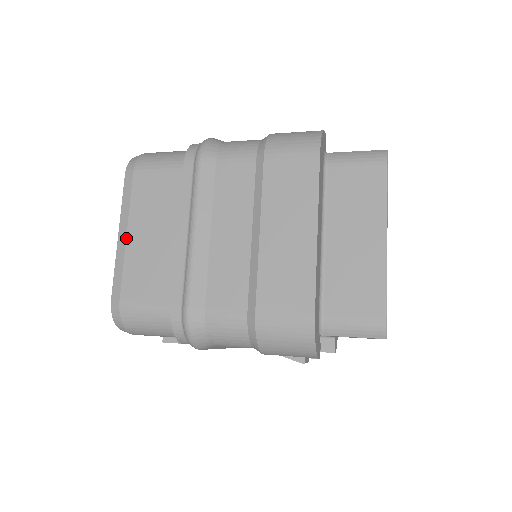
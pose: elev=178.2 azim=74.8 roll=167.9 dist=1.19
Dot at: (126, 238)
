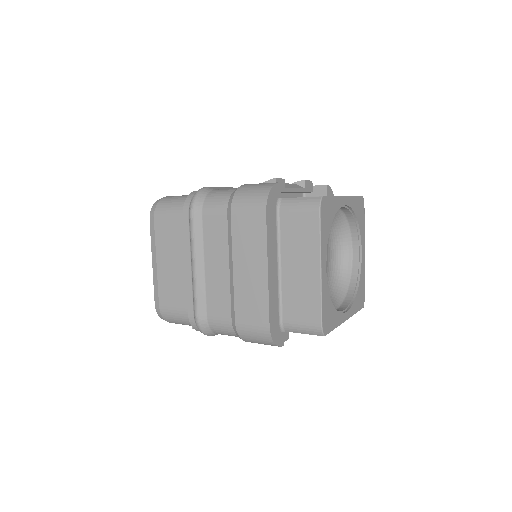
Dot at: (156, 265)
